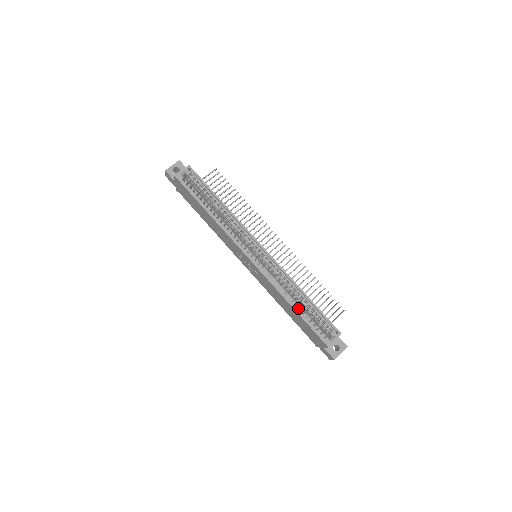
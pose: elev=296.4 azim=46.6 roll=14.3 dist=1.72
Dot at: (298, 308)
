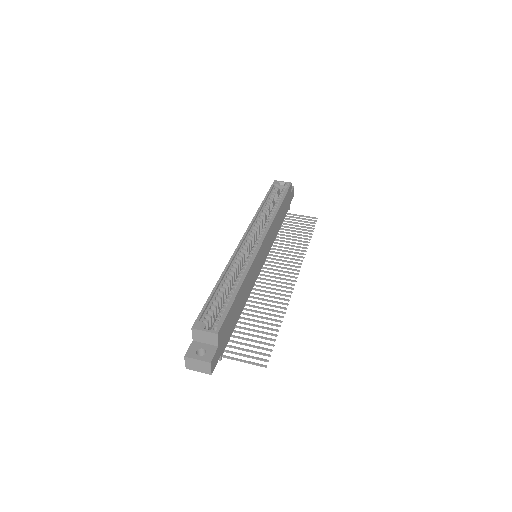
Dot at: occluded
